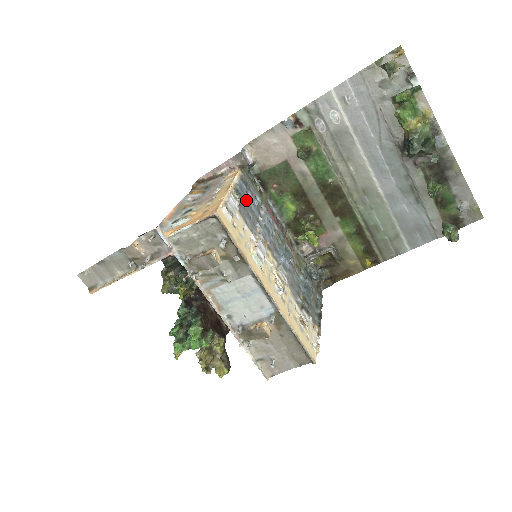
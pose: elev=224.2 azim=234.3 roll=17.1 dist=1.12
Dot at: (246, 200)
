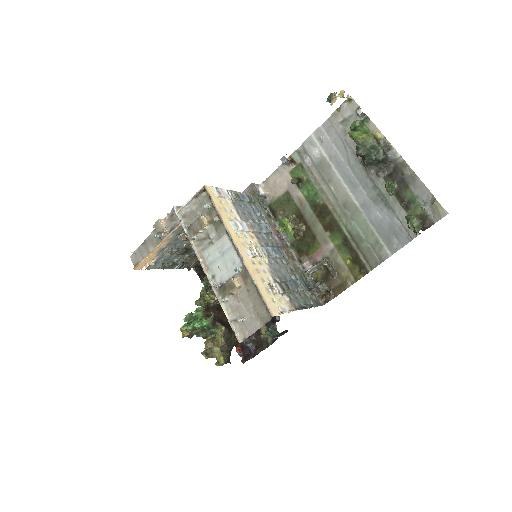
Dot at: (247, 207)
